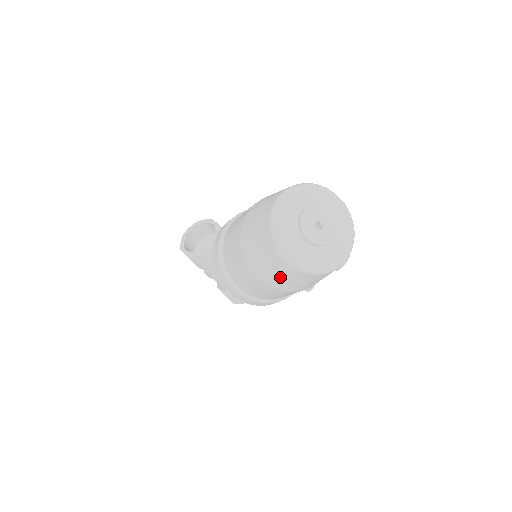
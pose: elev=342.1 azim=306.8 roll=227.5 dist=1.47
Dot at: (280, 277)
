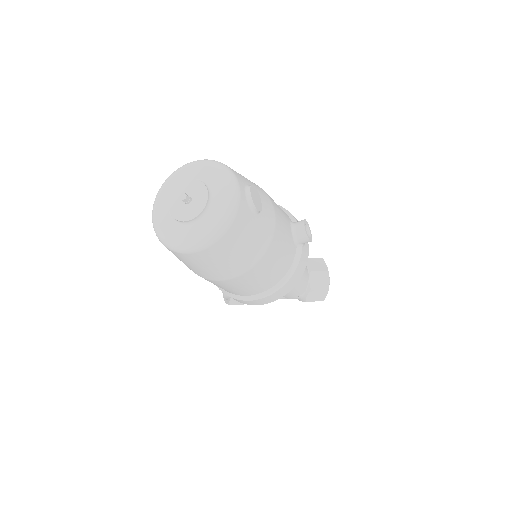
Dot at: (217, 266)
